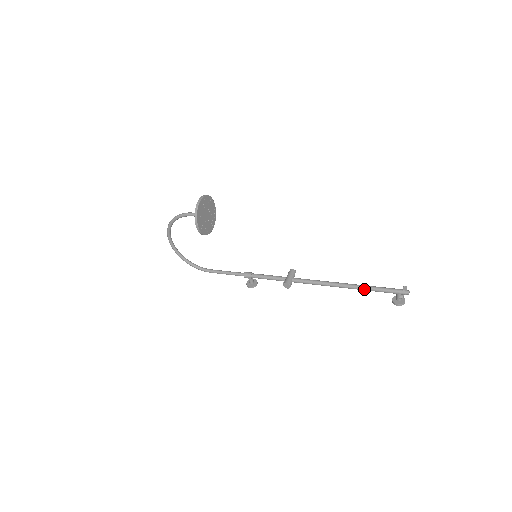
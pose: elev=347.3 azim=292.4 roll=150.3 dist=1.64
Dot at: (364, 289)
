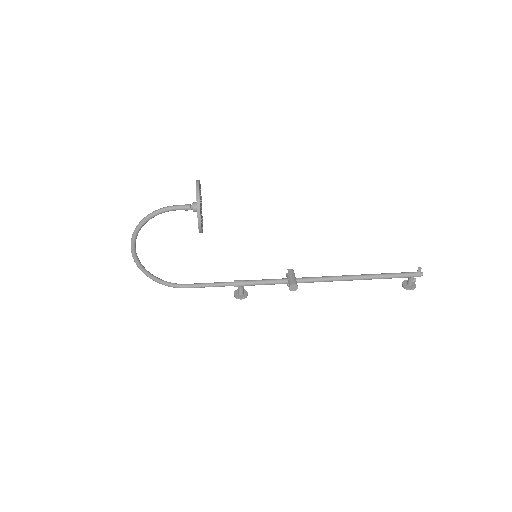
Dot at: (378, 278)
